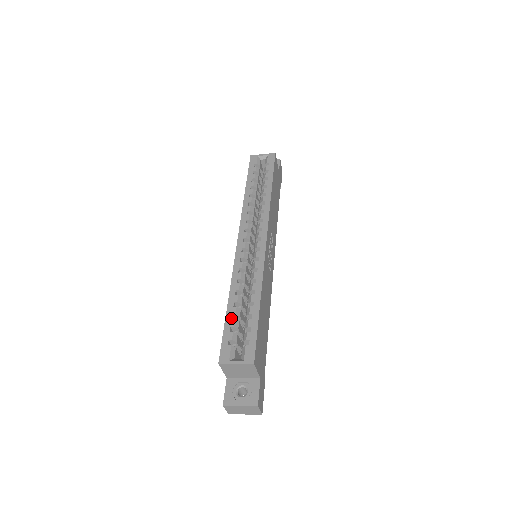
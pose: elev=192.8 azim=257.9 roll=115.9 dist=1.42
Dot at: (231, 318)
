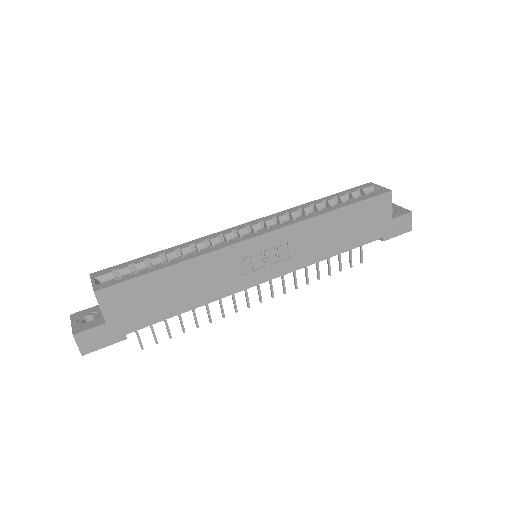
Dot at: (144, 259)
